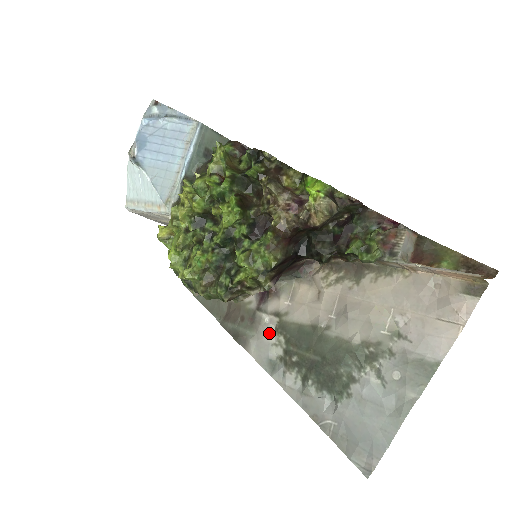
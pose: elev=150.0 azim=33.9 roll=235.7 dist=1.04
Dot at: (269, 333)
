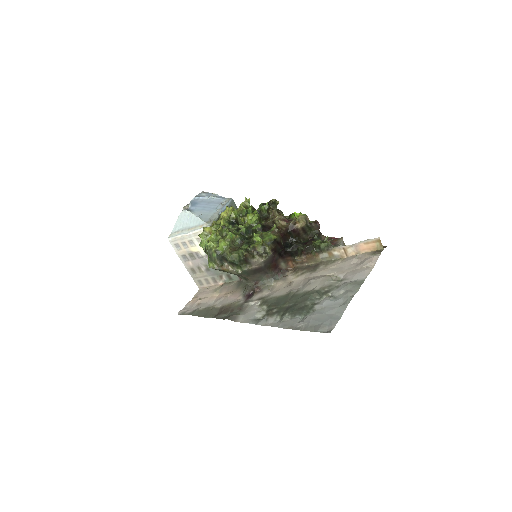
Dot at: (255, 308)
